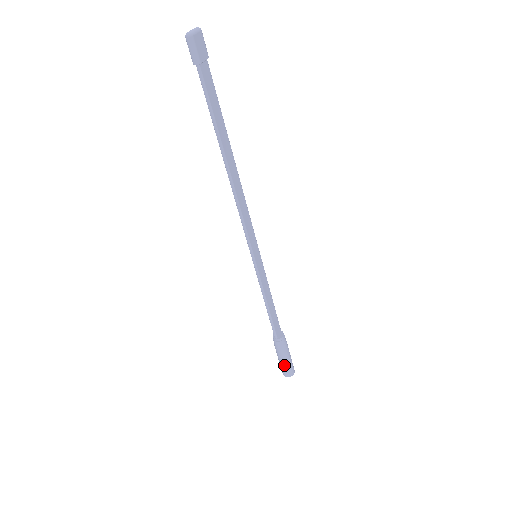
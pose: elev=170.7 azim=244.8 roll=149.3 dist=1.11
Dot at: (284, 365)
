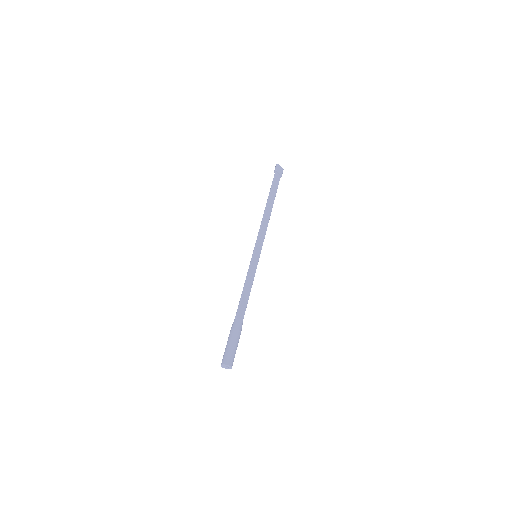
Dot at: (227, 348)
